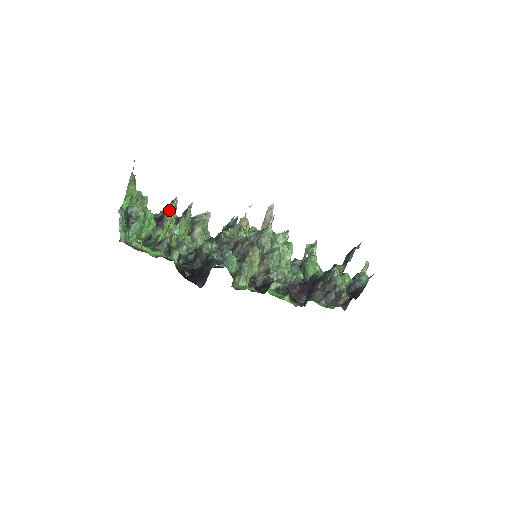
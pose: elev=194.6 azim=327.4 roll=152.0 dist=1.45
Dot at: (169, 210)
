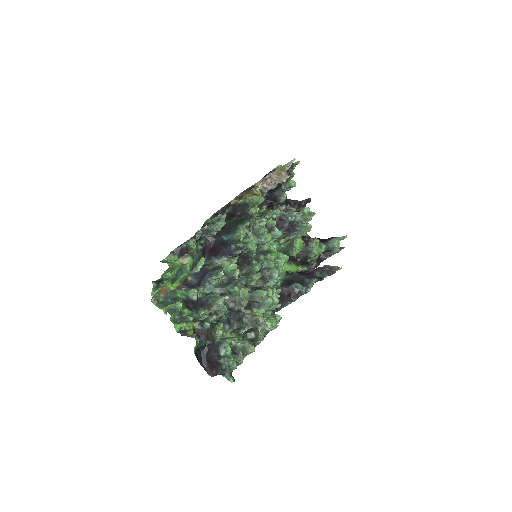
Dot at: (193, 249)
